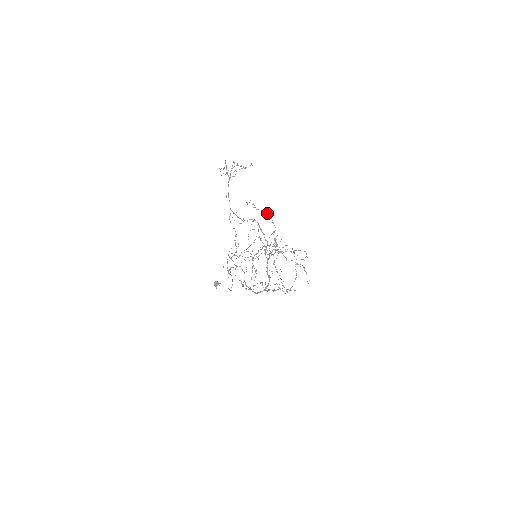
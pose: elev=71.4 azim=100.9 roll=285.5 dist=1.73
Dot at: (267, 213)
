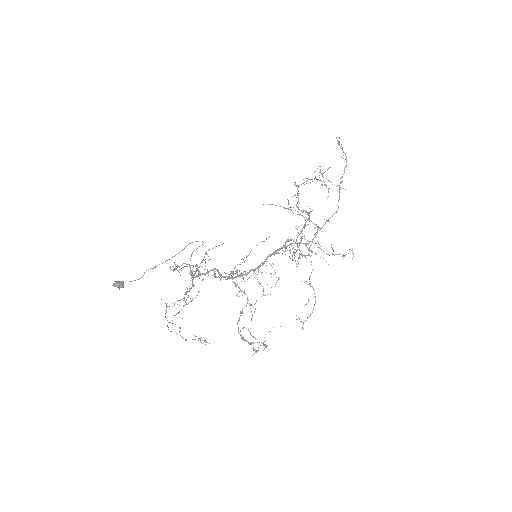
Dot at: (293, 260)
